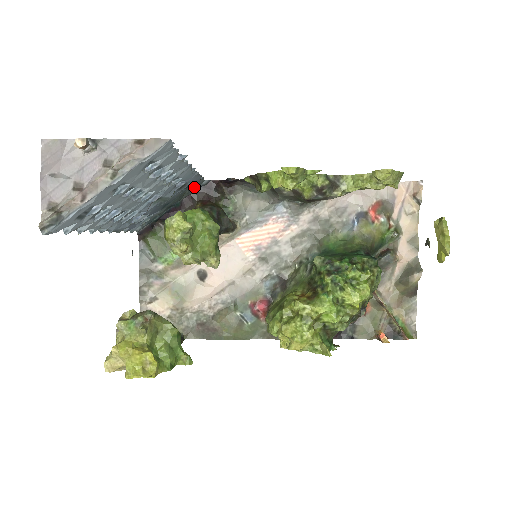
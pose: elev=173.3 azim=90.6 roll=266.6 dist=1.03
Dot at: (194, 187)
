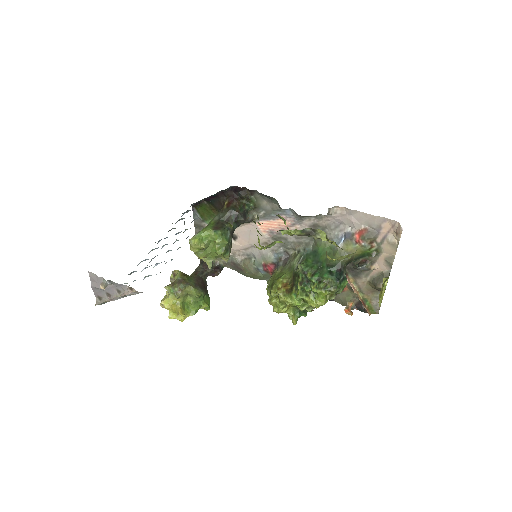
Dot at: occluded
